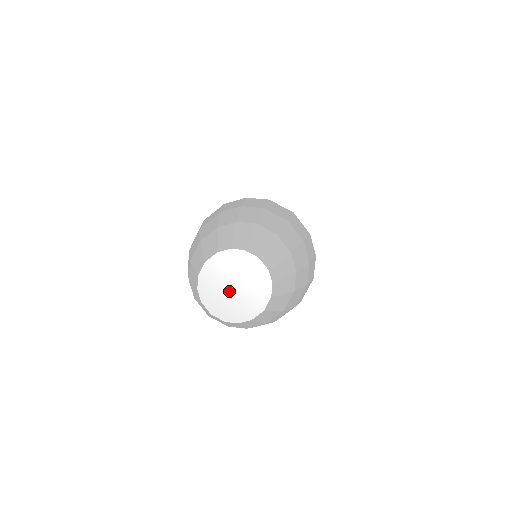
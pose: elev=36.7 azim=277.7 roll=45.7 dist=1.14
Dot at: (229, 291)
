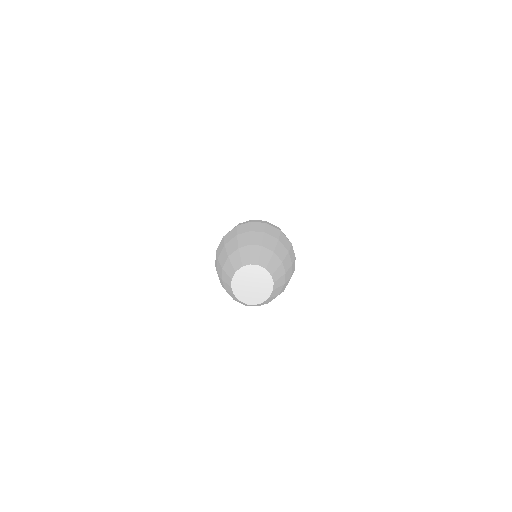
Dot at: (249, 288)
